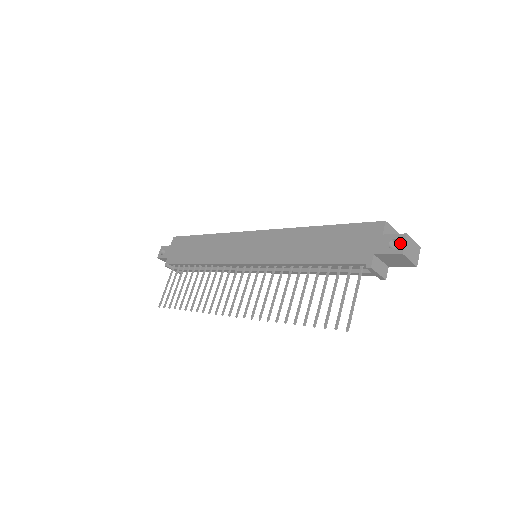
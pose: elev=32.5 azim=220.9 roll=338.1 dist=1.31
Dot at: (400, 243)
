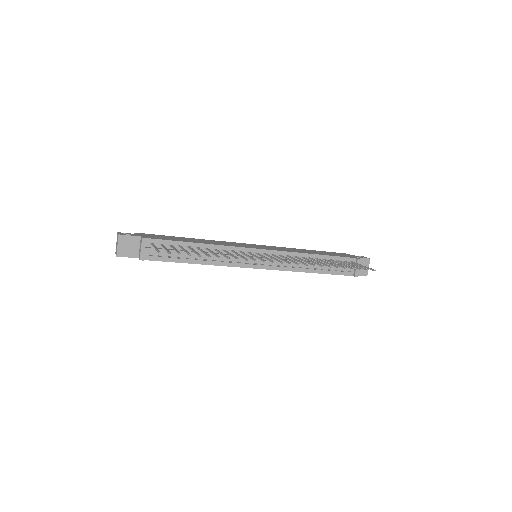
Dot at: (365, 257)
